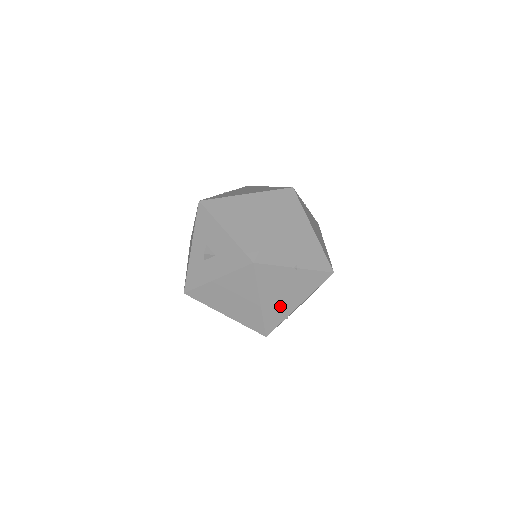
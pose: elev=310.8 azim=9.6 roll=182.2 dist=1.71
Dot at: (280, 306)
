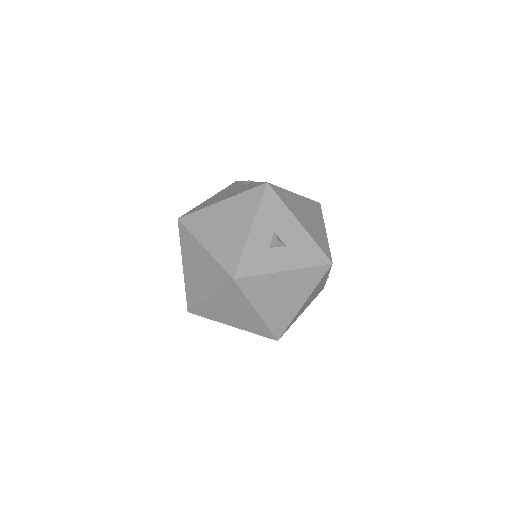
Dot at: (301, 311)
